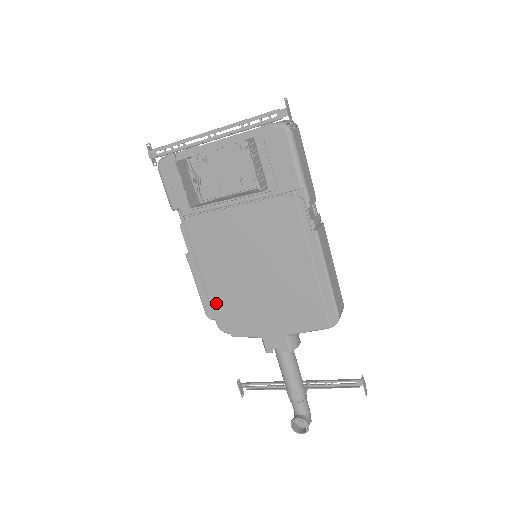
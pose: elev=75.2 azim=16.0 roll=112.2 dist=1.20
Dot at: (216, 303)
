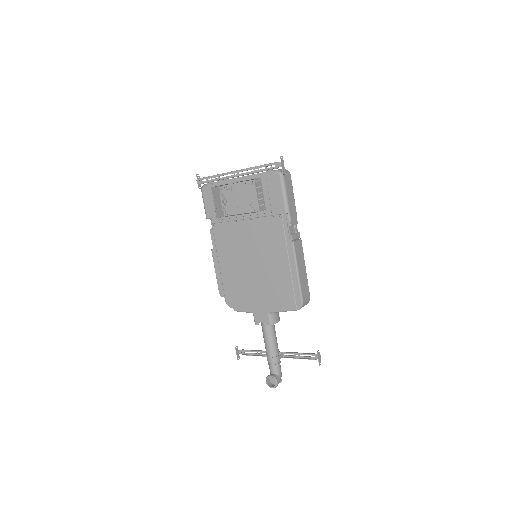
Dot at: (226, 285)
